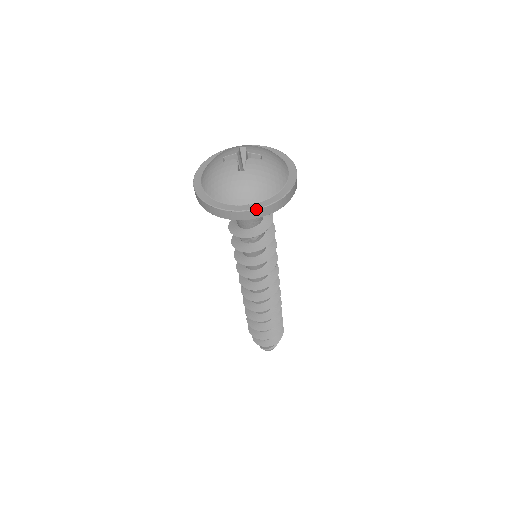
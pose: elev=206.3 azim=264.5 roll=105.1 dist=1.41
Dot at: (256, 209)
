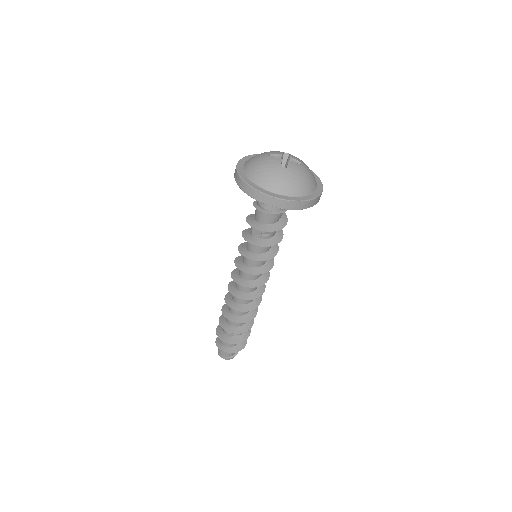
Dot at: (287, 200)
